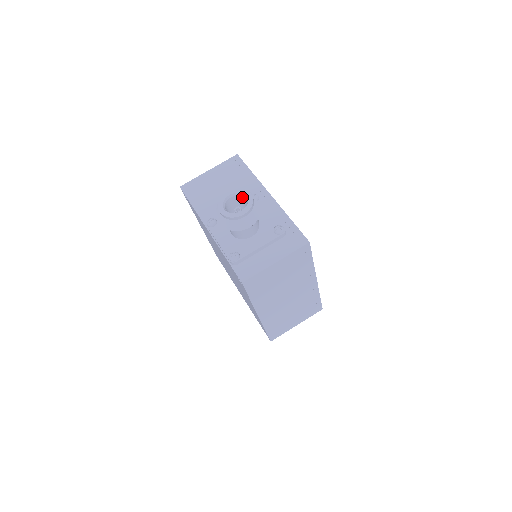
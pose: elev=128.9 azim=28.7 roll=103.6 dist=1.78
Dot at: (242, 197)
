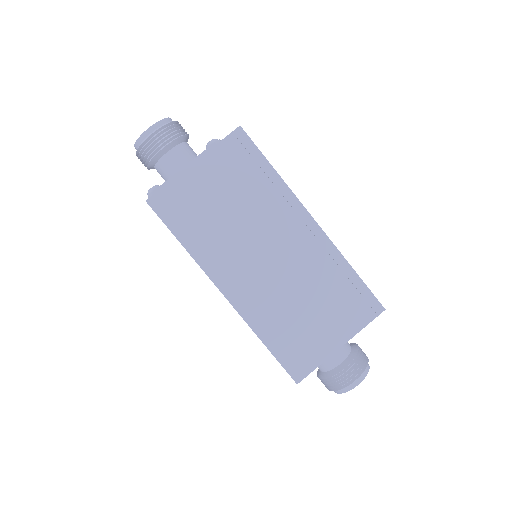
Dot at: occluded
